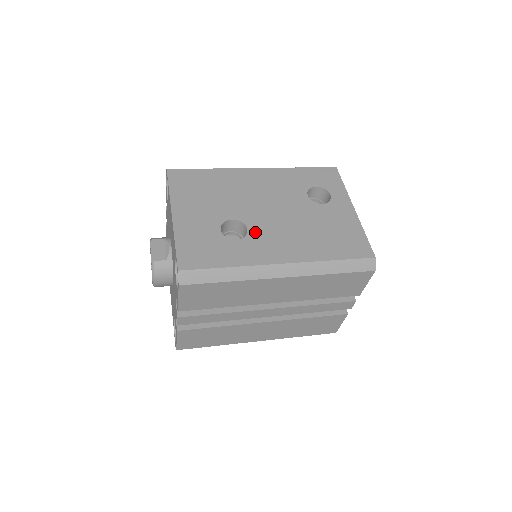
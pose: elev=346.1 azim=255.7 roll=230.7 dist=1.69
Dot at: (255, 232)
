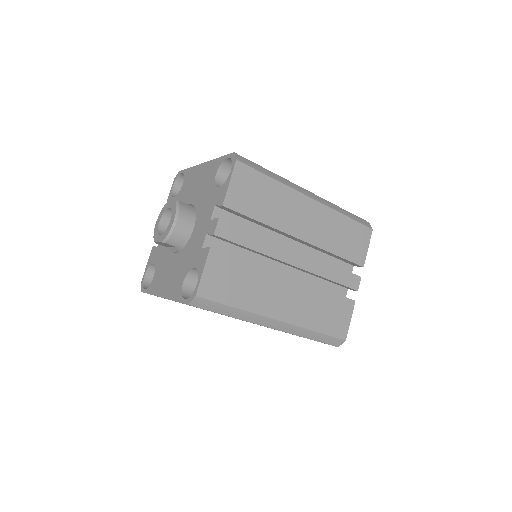
Dot at: occluded
